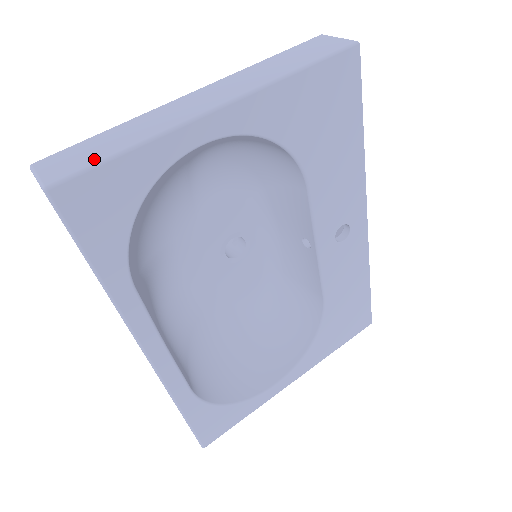
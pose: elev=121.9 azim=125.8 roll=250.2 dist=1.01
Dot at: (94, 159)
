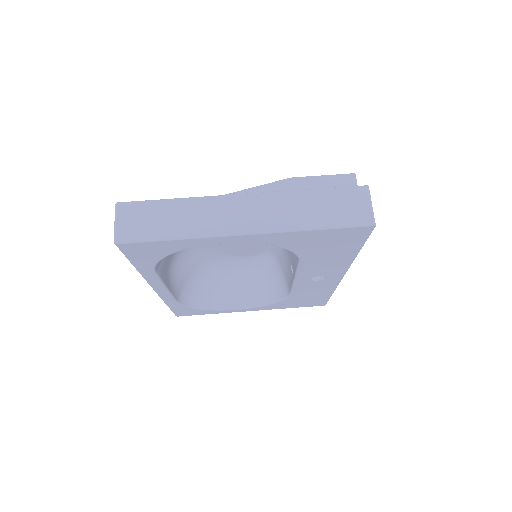
Dot at: (150, 234)
